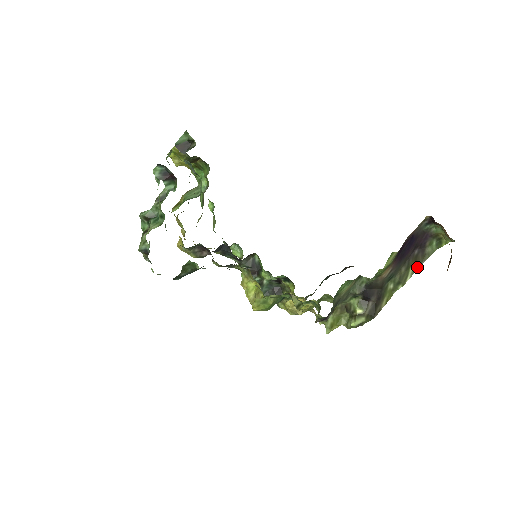
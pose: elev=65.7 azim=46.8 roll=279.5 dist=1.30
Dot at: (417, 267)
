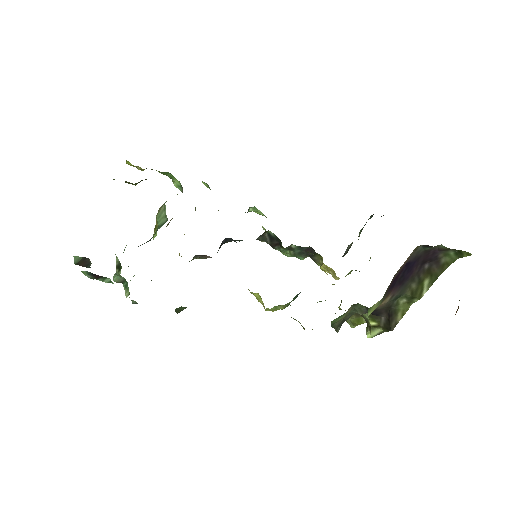
Dot at: (434, 278)
